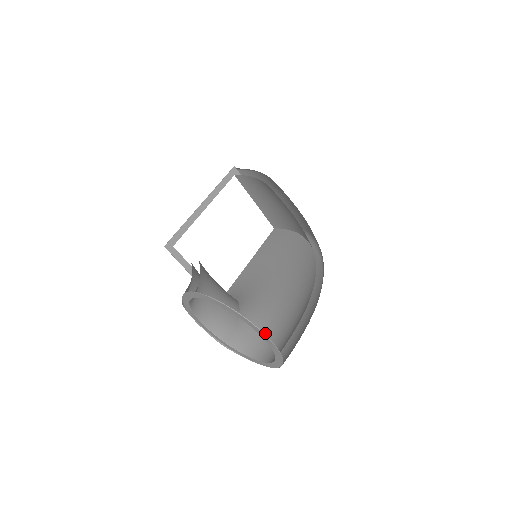
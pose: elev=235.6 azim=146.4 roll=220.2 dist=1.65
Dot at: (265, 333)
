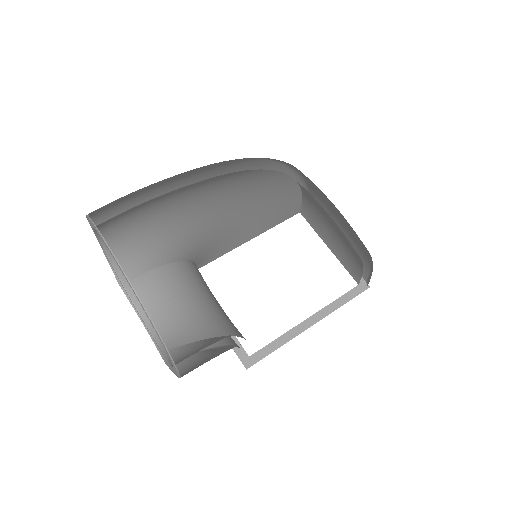
Dot at: occluded
